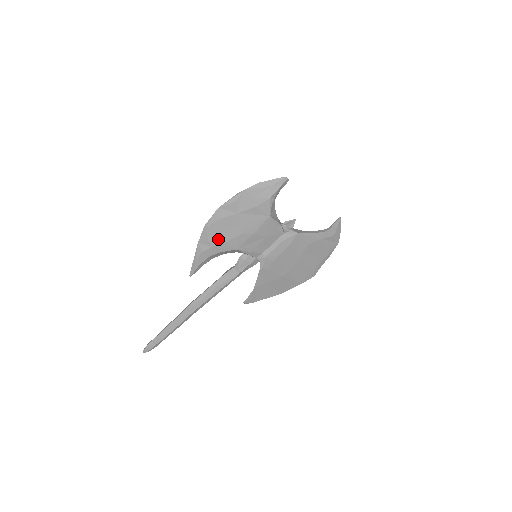
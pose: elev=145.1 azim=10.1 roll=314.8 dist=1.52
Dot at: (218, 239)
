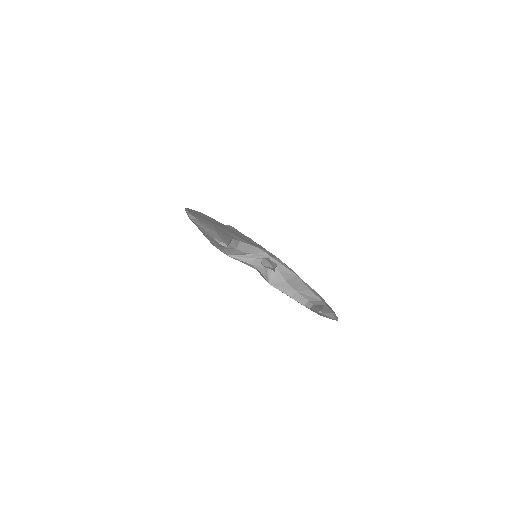
Dot at: occluded
